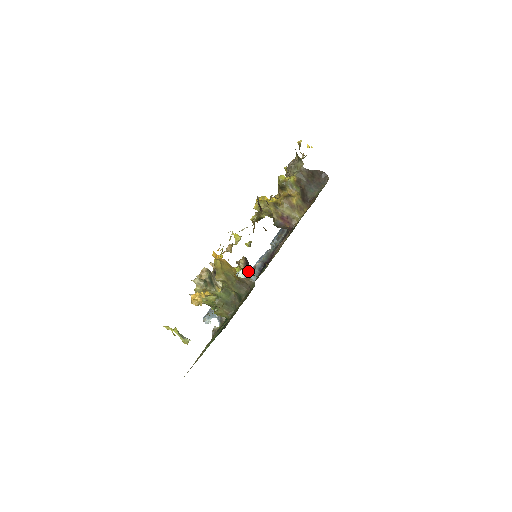
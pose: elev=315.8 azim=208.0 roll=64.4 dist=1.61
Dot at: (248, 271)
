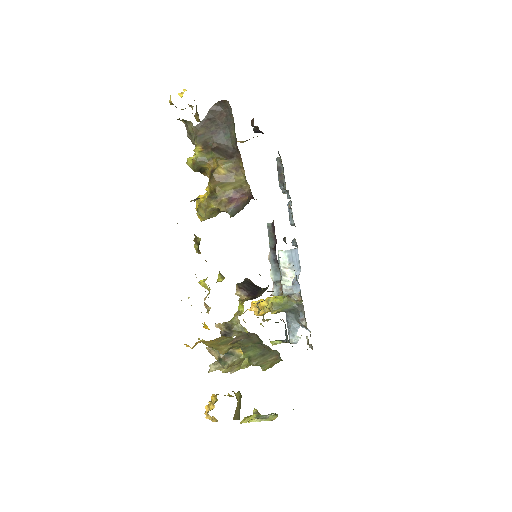
Dot at: (253, 295)
